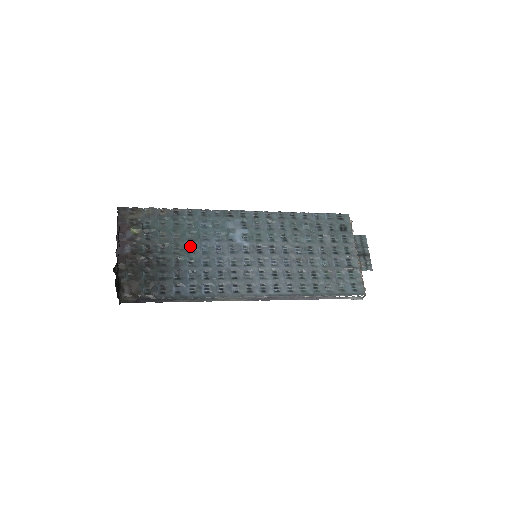
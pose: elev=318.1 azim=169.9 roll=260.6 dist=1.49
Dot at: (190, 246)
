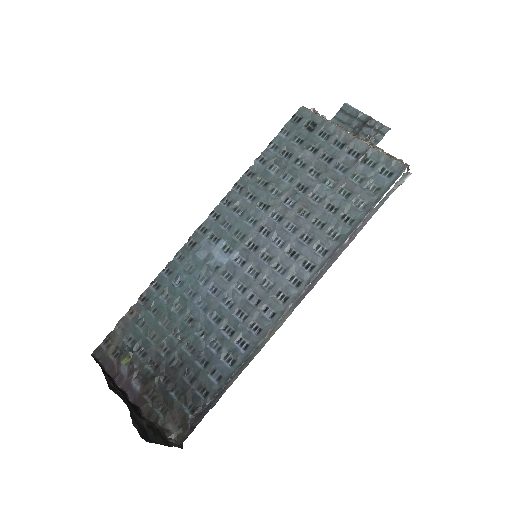
Dot at: (187, 318)
